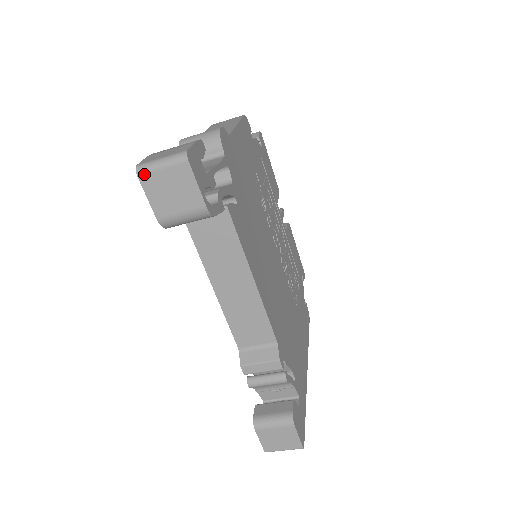
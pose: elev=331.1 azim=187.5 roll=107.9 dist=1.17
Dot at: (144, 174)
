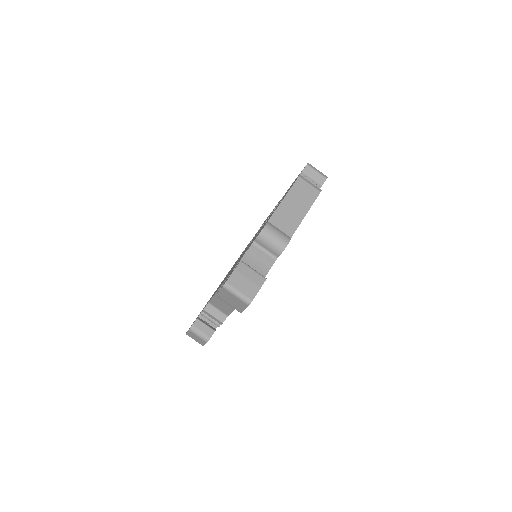
Dot at: (226, 290)
